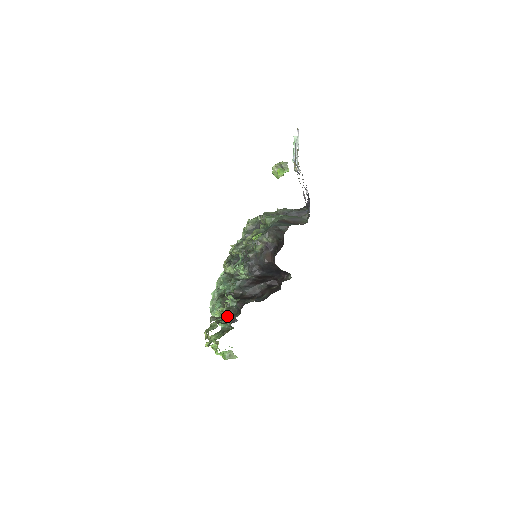
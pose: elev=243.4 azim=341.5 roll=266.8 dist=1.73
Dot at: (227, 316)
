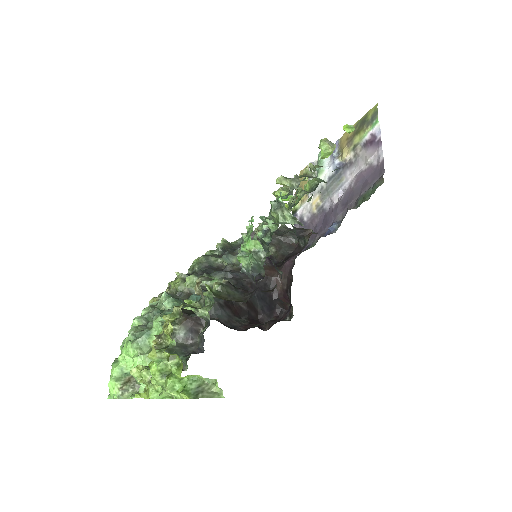
Dot at: occluded
